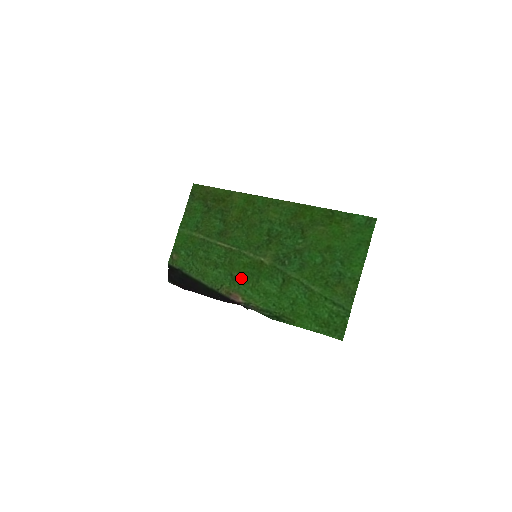
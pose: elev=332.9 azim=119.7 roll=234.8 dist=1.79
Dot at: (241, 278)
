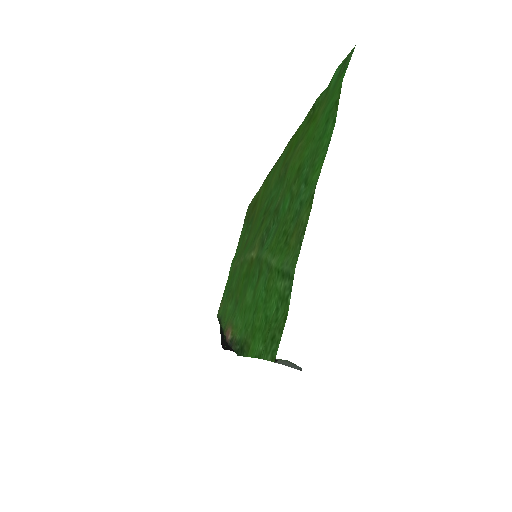
Dot at: (239, 300)
